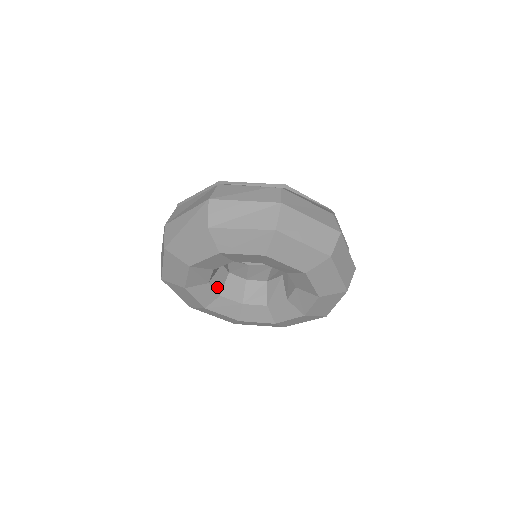
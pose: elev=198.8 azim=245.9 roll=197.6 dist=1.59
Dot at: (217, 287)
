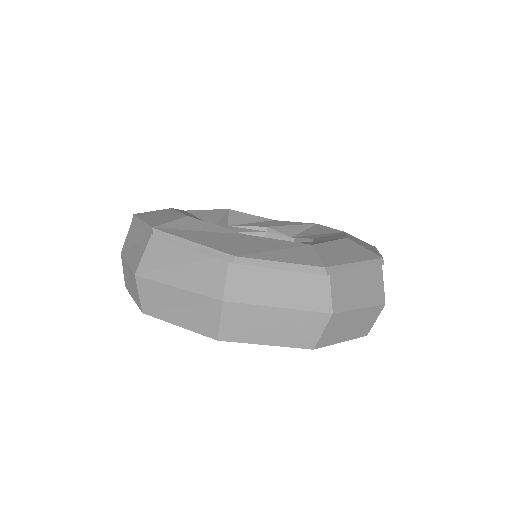
Dot at: occluded
